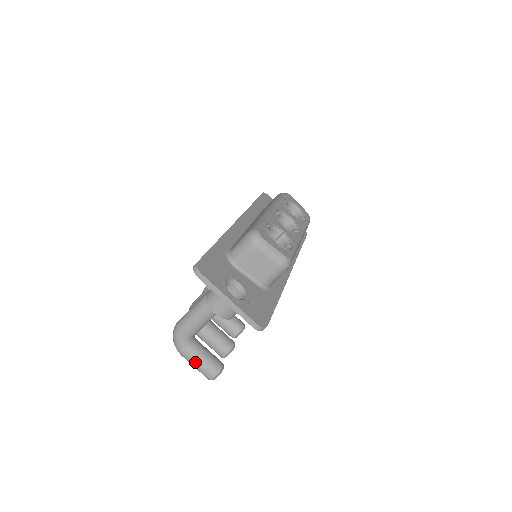
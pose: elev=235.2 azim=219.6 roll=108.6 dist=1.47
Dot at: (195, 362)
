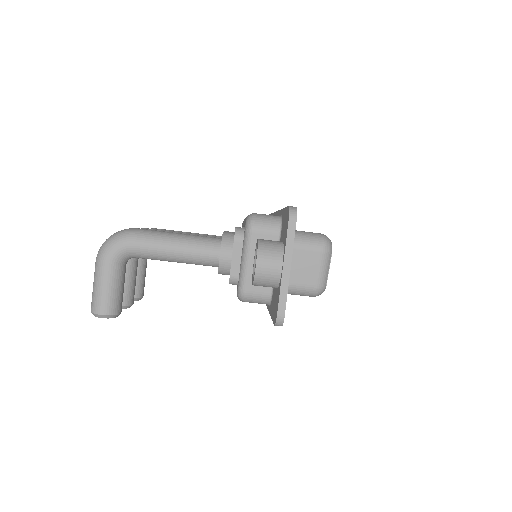
Dot at: (106, 281)
